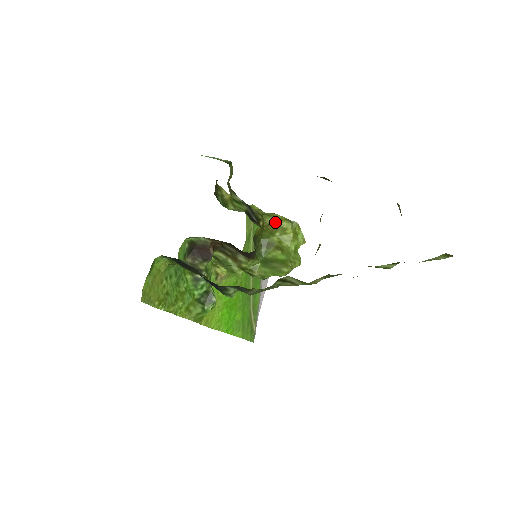
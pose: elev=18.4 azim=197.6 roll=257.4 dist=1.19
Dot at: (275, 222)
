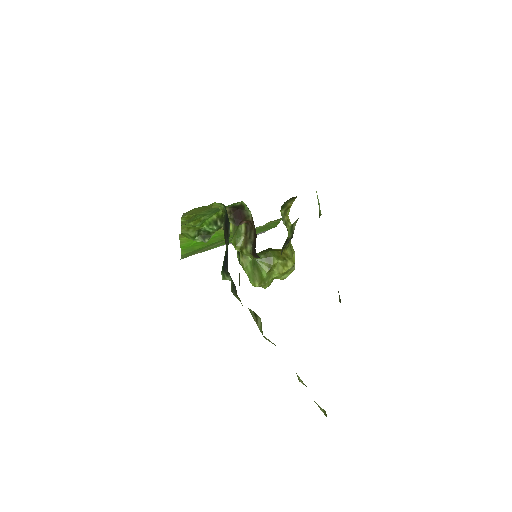
Dot at: (288, 257)
